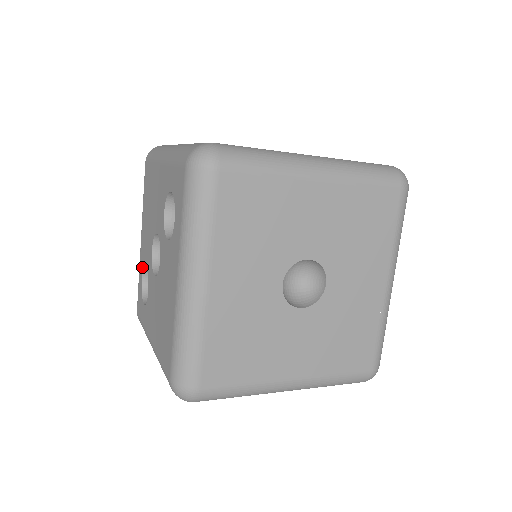
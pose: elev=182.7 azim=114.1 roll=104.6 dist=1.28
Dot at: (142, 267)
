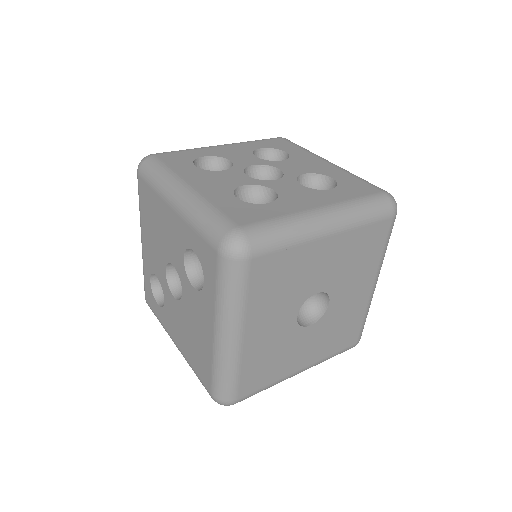
Dot at: (149, 270)
